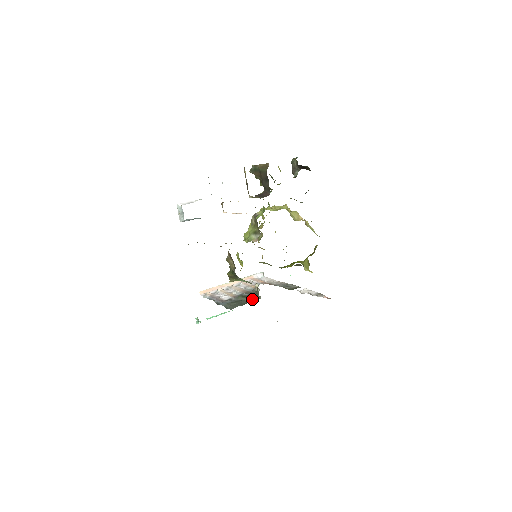
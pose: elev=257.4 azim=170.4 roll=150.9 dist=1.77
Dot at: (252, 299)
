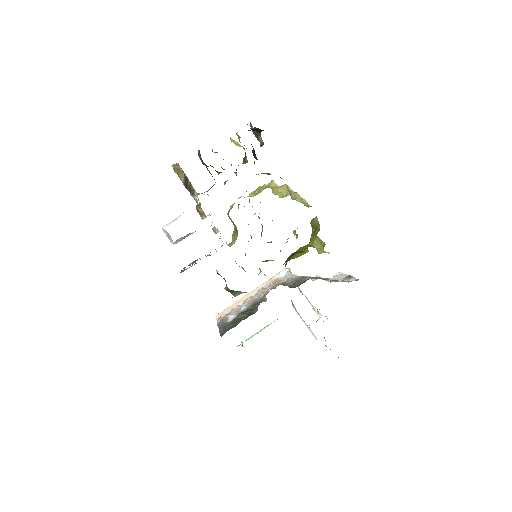
Dot at: (251, 314)
